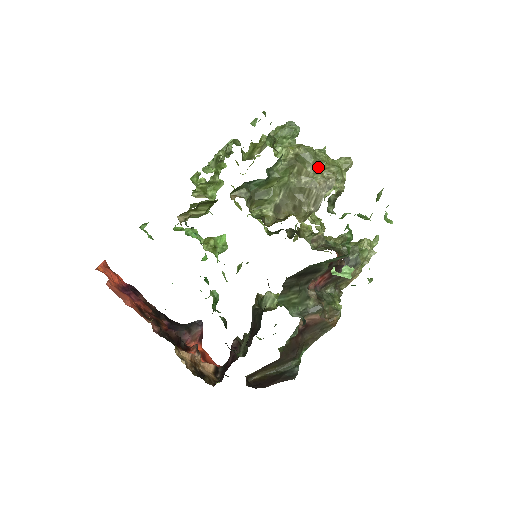
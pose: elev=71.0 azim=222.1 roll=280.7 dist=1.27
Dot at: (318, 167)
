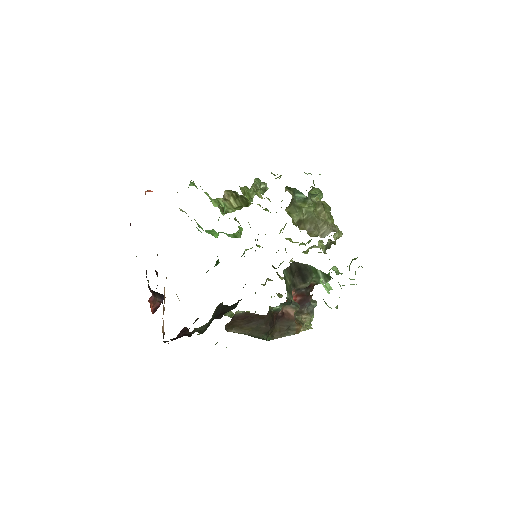
Dot at: (330, 218)
